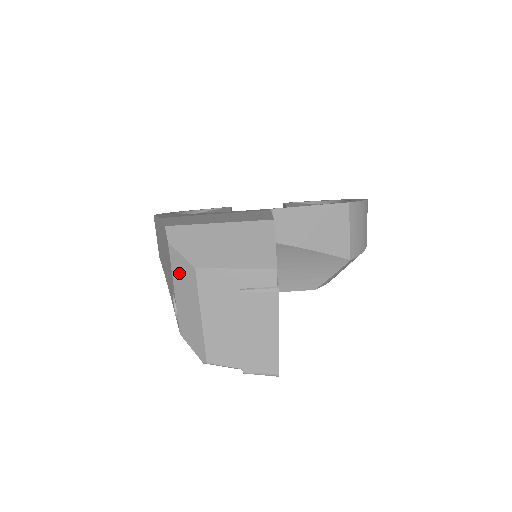
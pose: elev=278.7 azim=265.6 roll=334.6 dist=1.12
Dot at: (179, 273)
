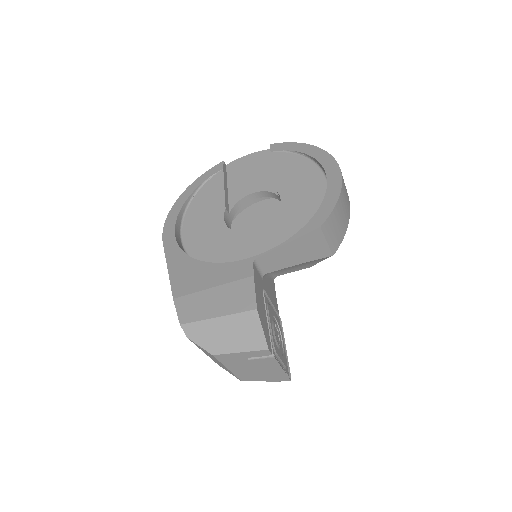
Dot at: (203, 350)
